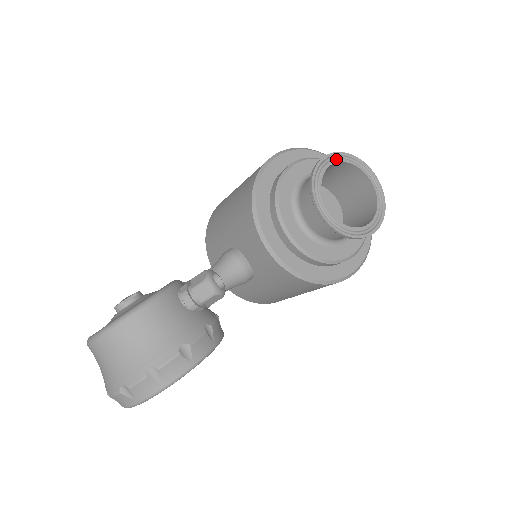
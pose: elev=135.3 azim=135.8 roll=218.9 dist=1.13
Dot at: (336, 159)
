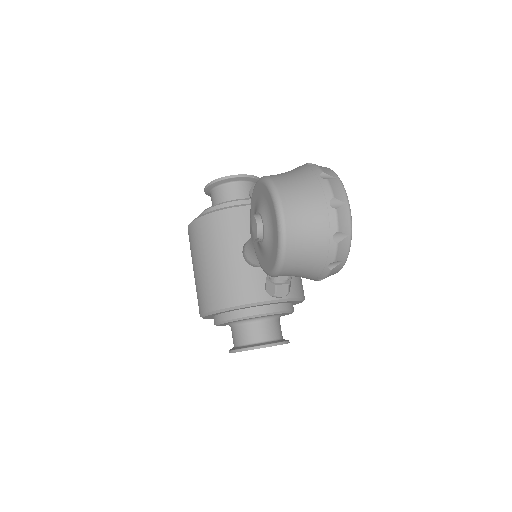
Dot at: occluded
